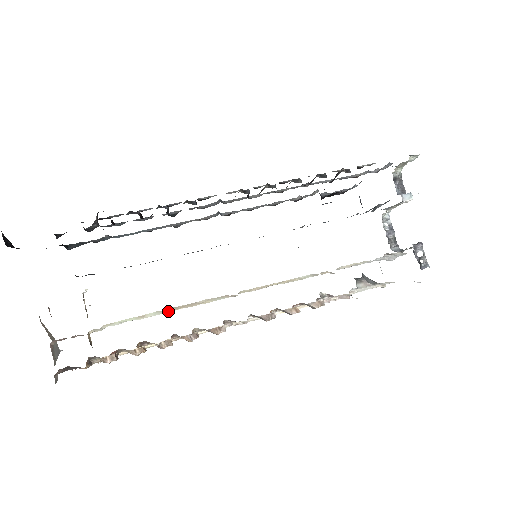
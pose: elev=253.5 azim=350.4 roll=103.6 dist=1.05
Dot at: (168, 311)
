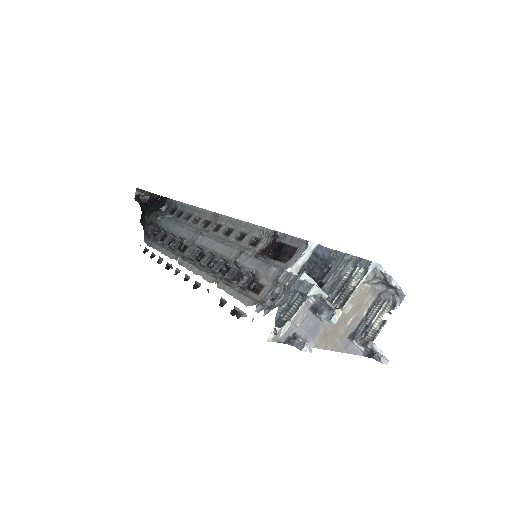
Dot at: occluded
